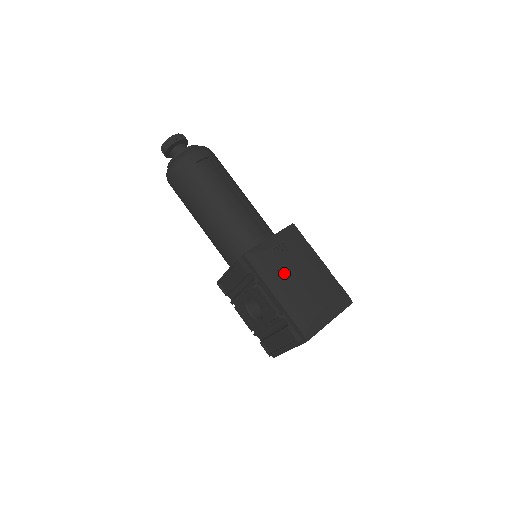
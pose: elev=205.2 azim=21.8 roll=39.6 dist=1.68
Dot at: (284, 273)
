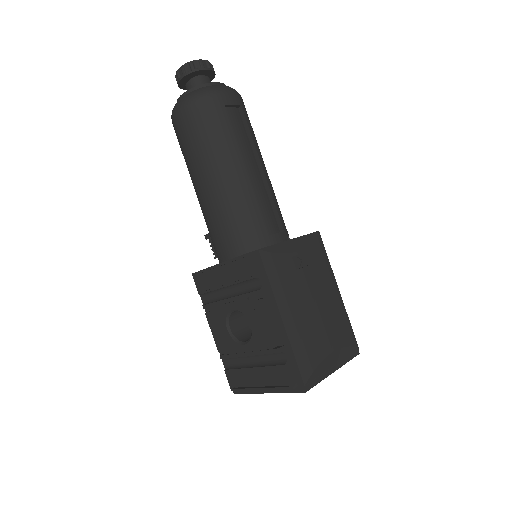
Dot at: (299, 292)
